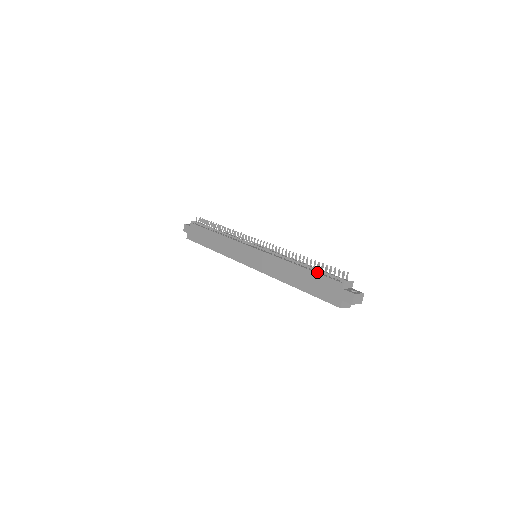
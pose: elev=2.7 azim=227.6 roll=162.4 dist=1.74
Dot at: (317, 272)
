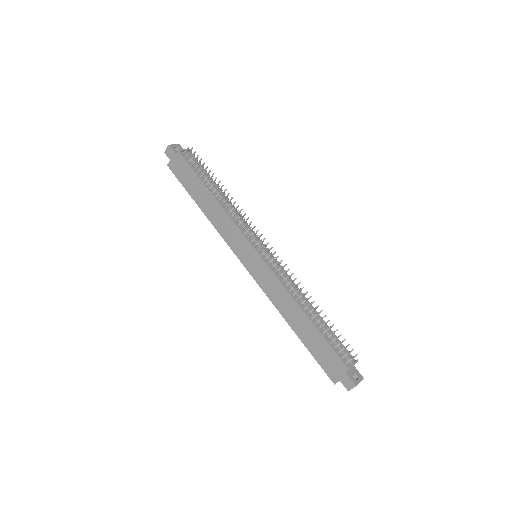
Dot at: (324, 335)
